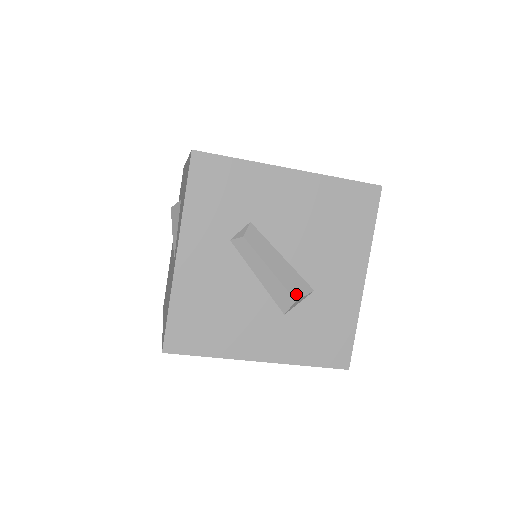
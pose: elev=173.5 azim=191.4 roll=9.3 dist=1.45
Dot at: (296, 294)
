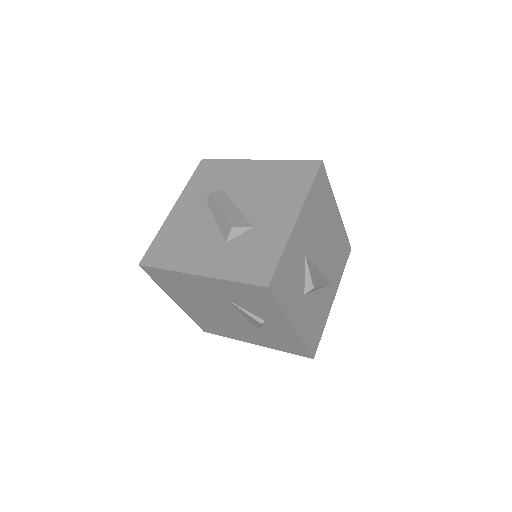
Dot at: (235, 224)
